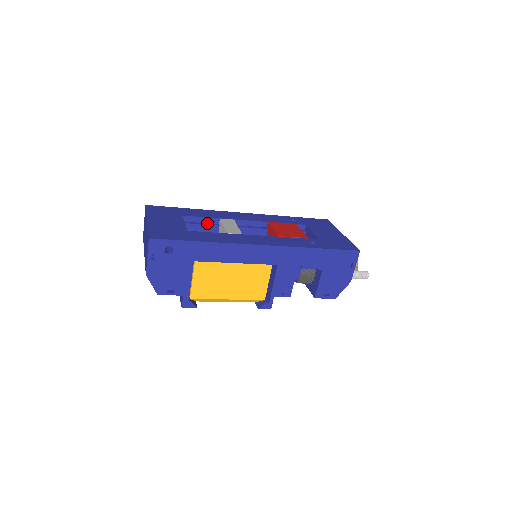
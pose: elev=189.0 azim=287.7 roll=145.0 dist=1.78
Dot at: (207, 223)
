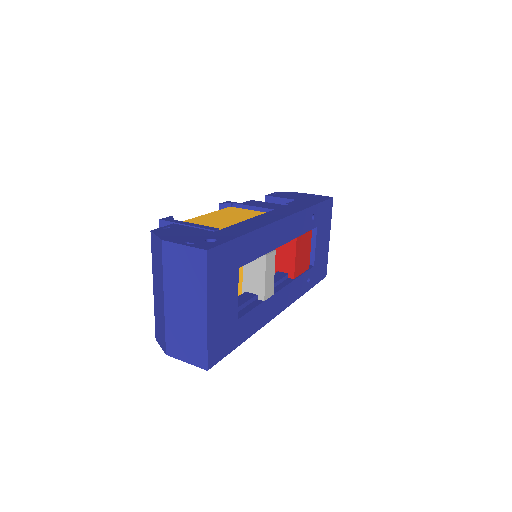
Dot at: occluded
